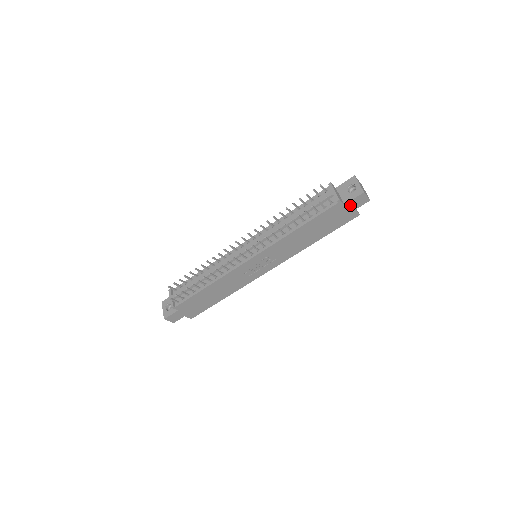
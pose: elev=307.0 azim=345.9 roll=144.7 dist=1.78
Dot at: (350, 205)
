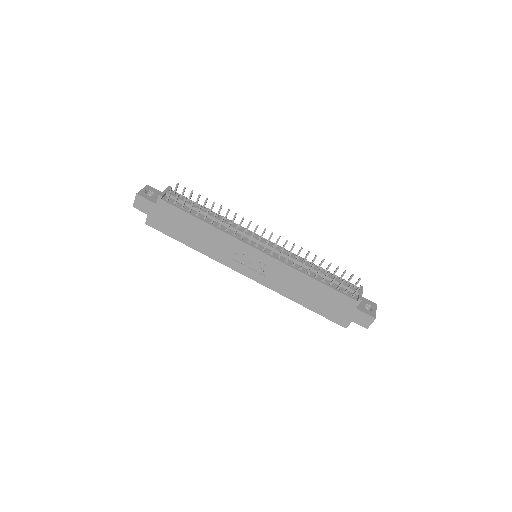
Dot at: (357, 314)
